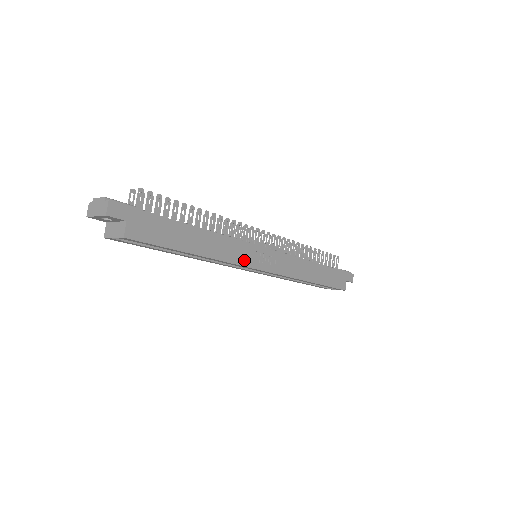
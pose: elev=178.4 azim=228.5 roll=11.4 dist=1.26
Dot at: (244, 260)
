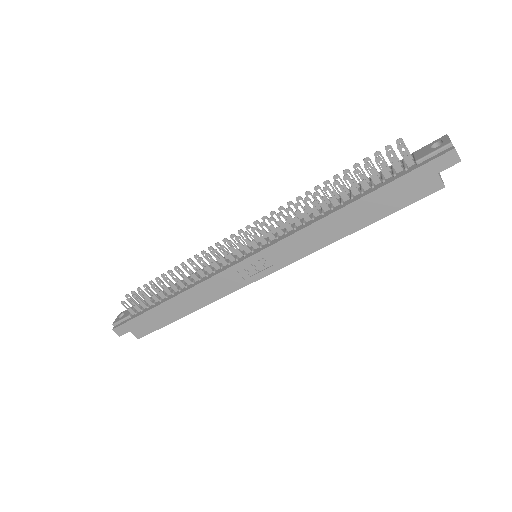
Dot at: (232, 286)
